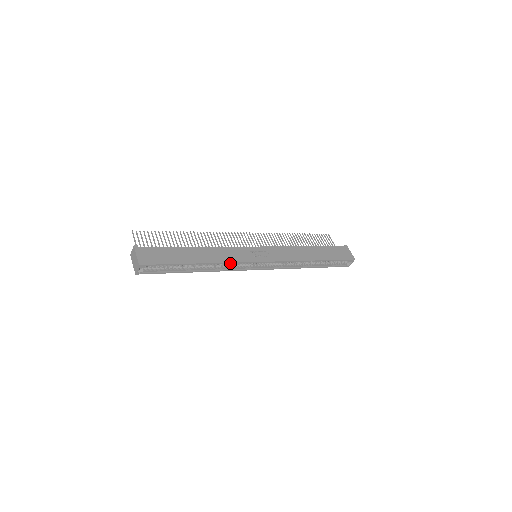
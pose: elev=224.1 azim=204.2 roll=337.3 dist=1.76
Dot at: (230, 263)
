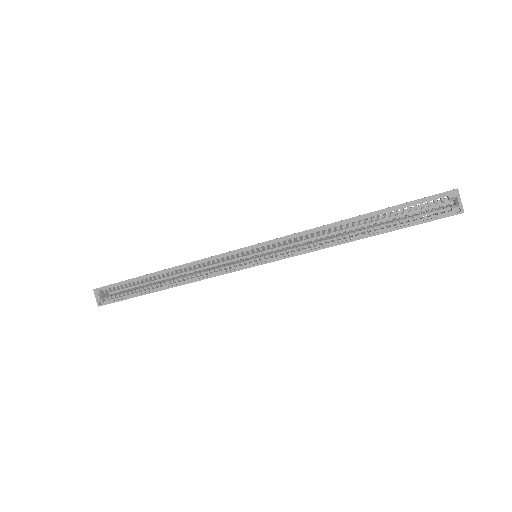
Dot at: (195, 263)
